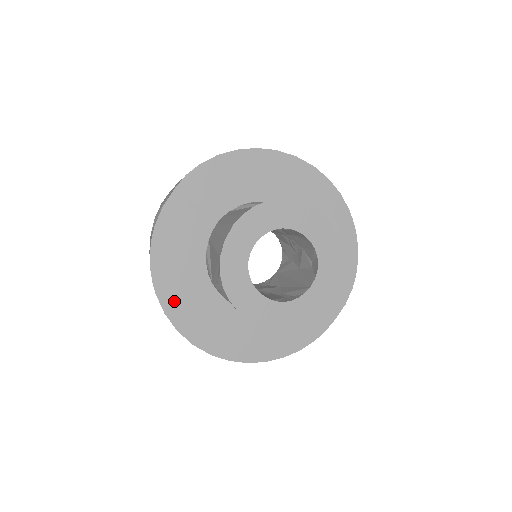
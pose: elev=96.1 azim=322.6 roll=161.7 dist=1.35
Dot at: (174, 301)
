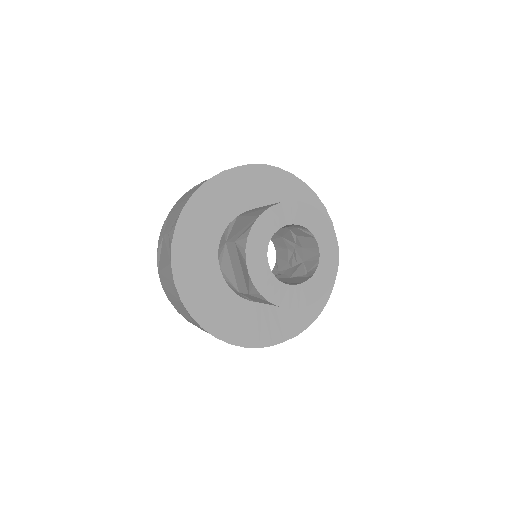
Dot at: (184, 240)
